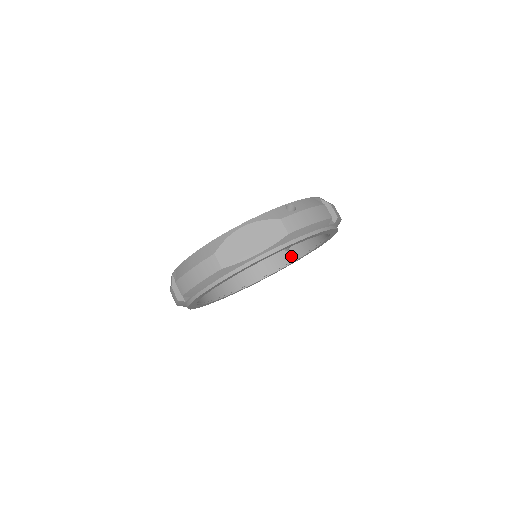
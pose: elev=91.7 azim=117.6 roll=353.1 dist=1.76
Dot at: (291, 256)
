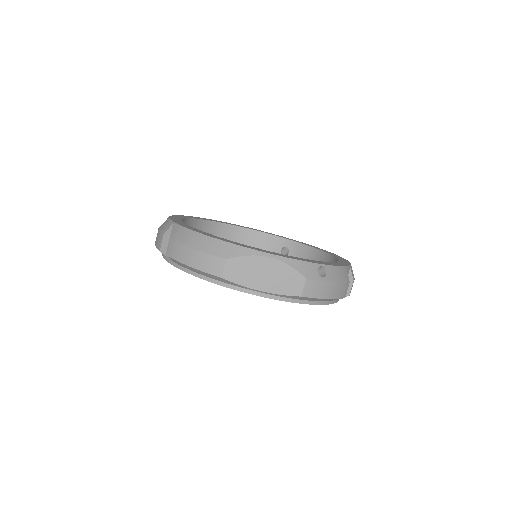
Dot at: occluded
